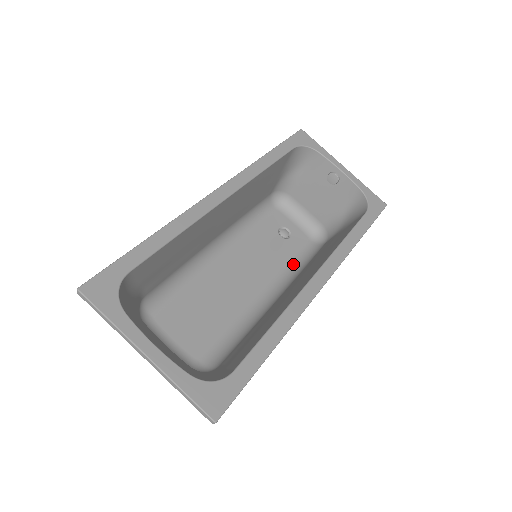
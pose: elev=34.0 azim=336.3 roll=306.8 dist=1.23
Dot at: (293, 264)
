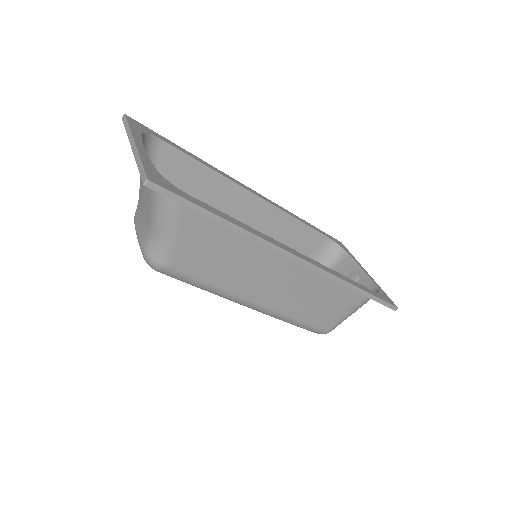
Dot at: occluded
